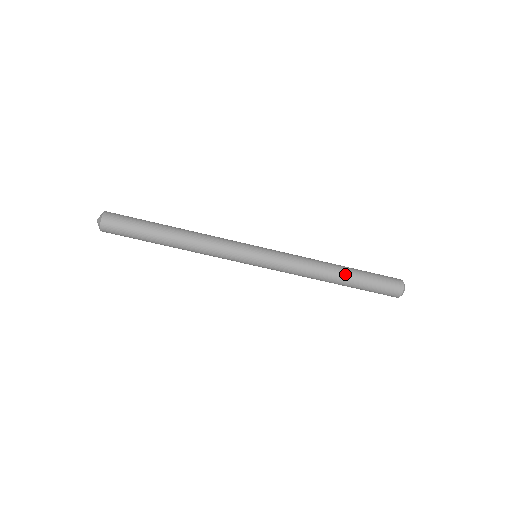
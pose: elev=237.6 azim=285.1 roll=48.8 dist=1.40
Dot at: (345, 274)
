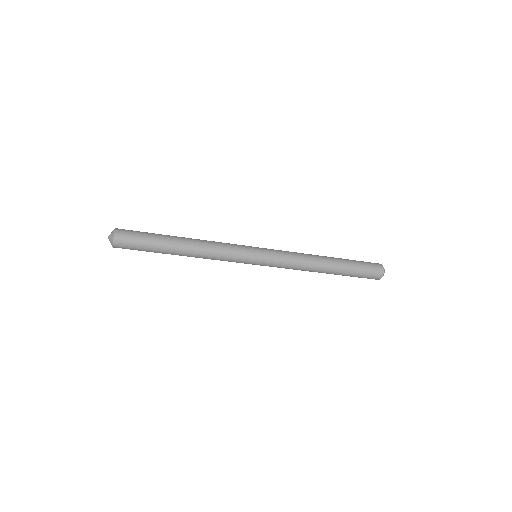
Dot at: occluded
